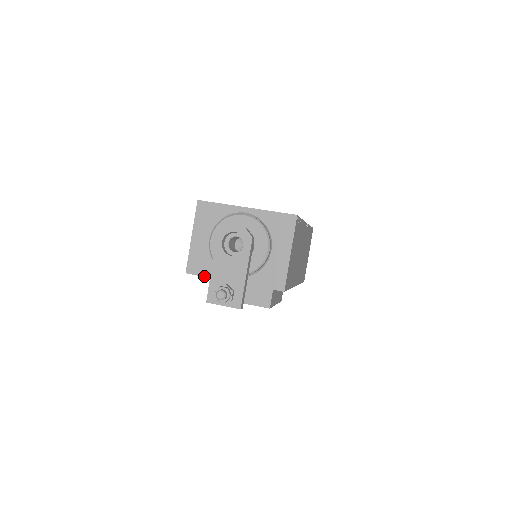
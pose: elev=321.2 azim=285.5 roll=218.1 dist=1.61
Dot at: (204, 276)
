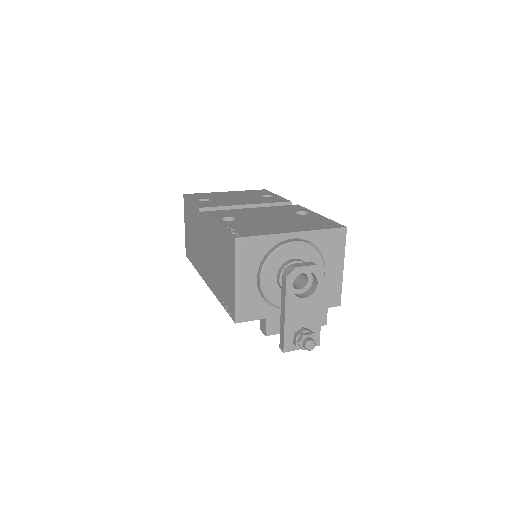
Dot at: (257, 319)
